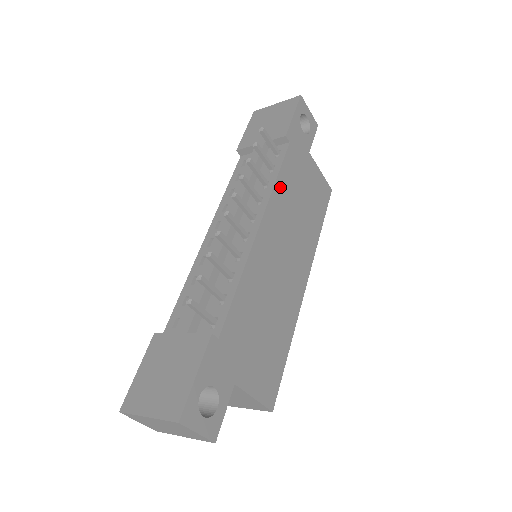
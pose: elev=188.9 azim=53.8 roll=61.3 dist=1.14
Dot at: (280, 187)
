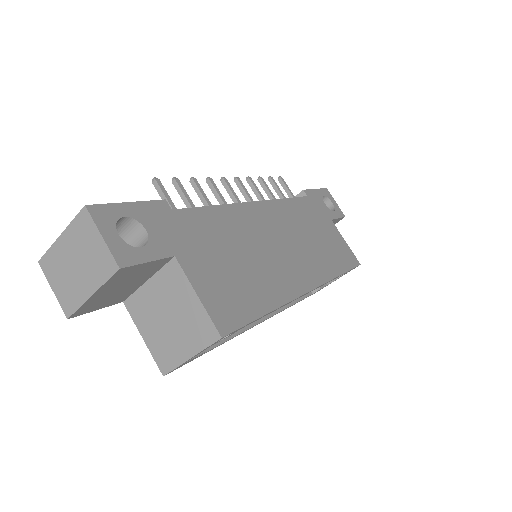
Dot at: (289, 206)
